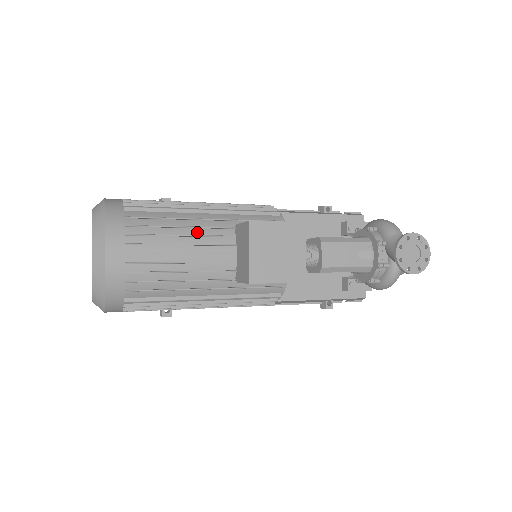
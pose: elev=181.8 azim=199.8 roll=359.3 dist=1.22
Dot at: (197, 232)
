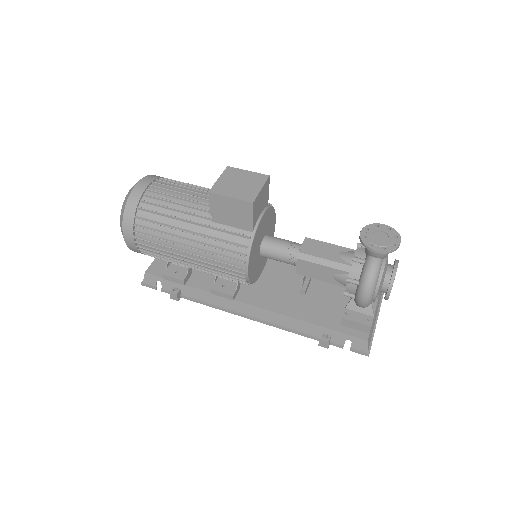
Dot at: (201, 191)
